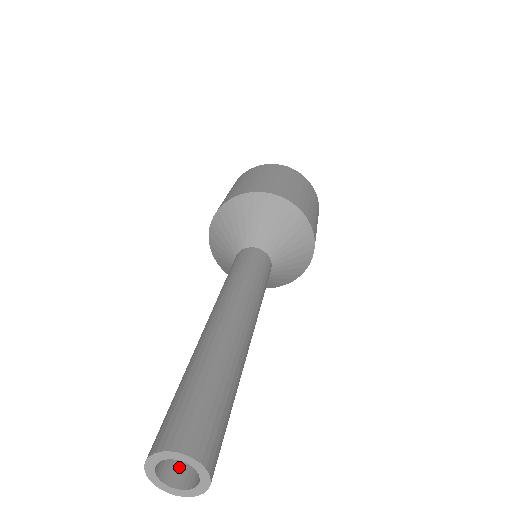
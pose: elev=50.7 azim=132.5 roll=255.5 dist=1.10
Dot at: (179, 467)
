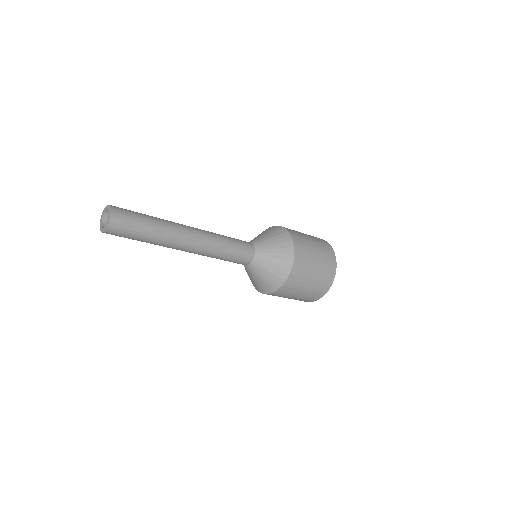
Dot at: occluded
